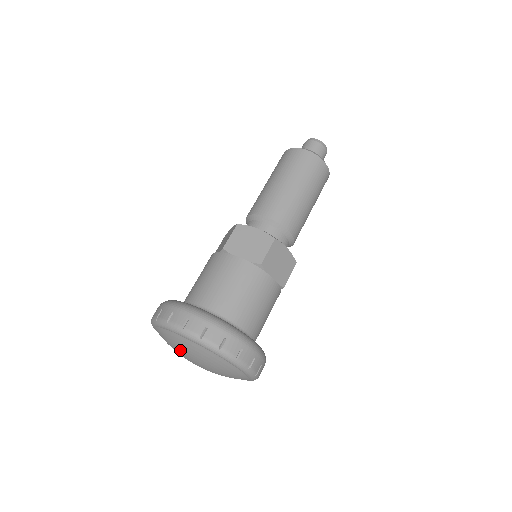
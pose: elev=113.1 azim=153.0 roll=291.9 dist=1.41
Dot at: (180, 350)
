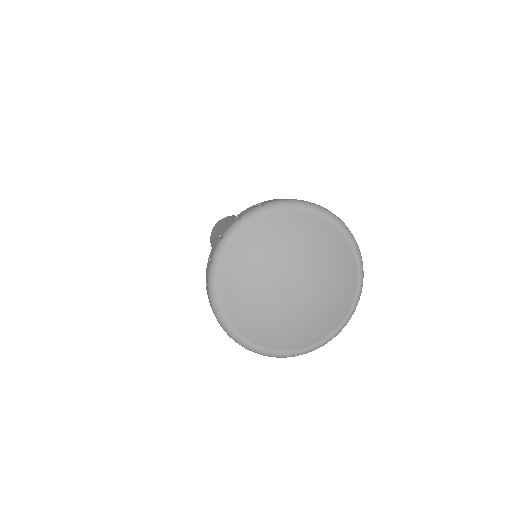
Dot at: (258, 279)
